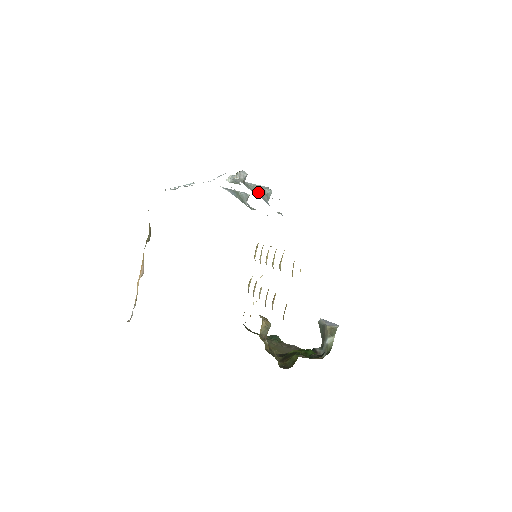
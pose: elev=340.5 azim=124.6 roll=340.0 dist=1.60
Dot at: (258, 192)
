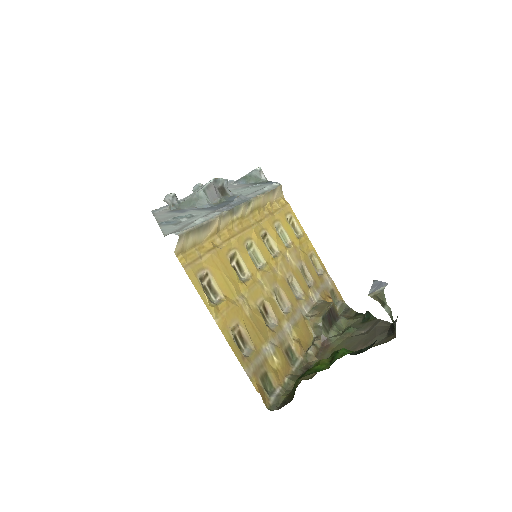
Dot at: (191, 203)
